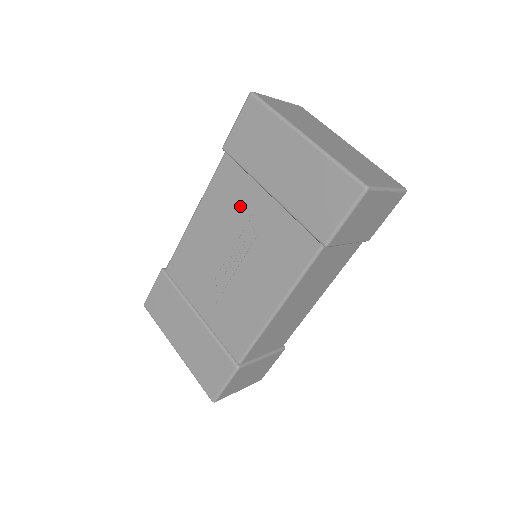
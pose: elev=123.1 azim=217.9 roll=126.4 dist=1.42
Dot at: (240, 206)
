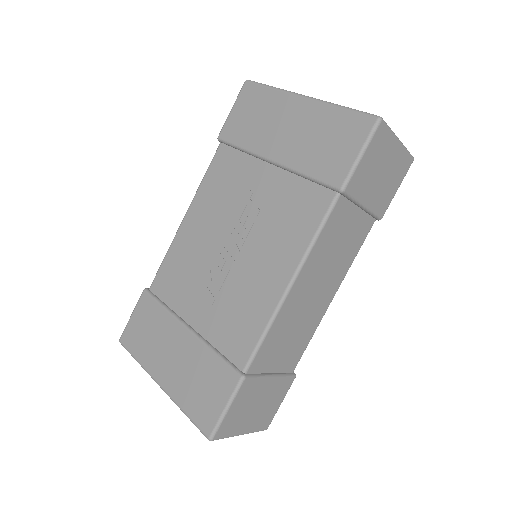
Dot at: (239, 188)
